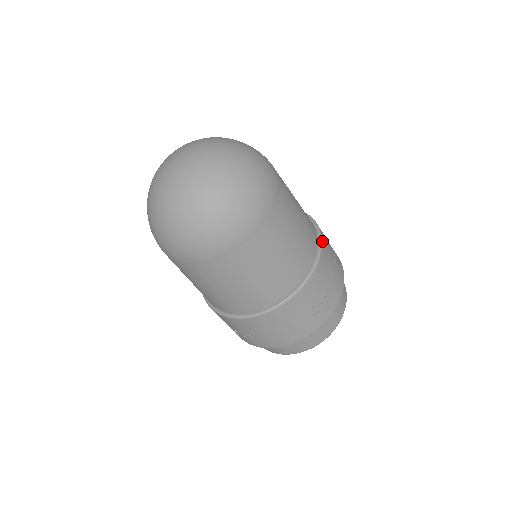
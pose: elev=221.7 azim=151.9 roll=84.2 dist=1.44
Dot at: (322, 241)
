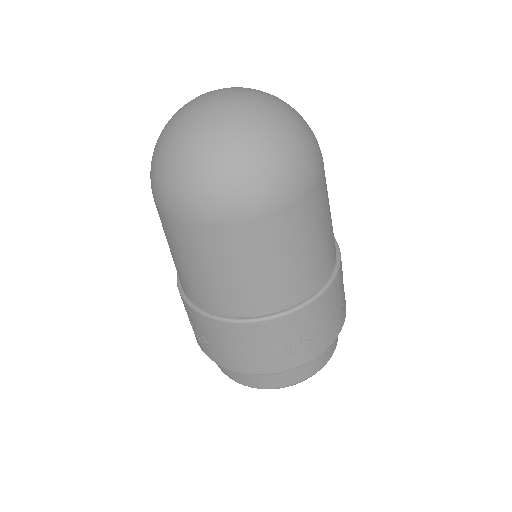
Dot at: (337, 275)
